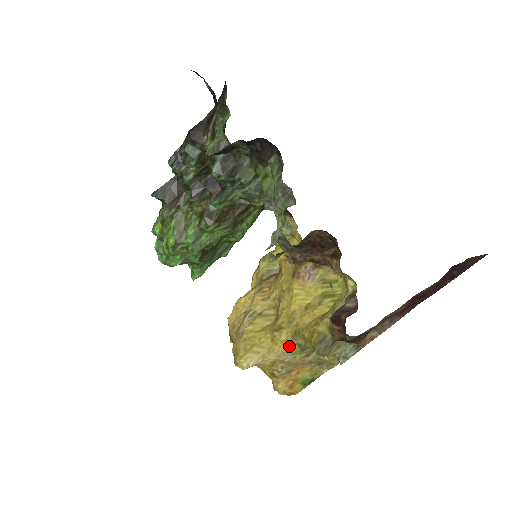
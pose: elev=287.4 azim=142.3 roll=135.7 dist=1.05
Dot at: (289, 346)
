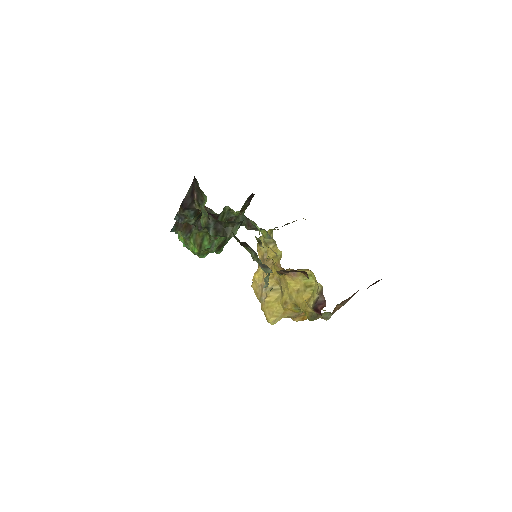
Dot at: (294, 311)
